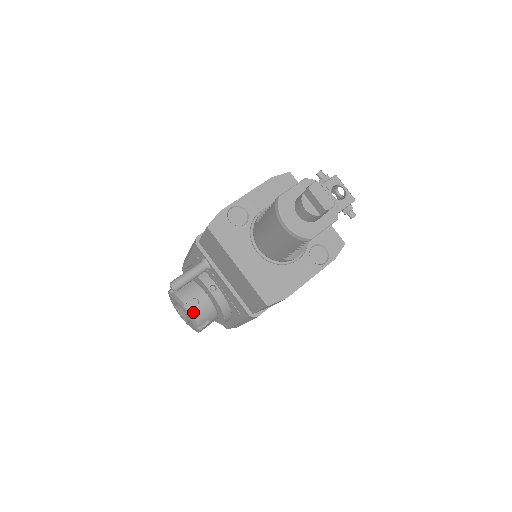
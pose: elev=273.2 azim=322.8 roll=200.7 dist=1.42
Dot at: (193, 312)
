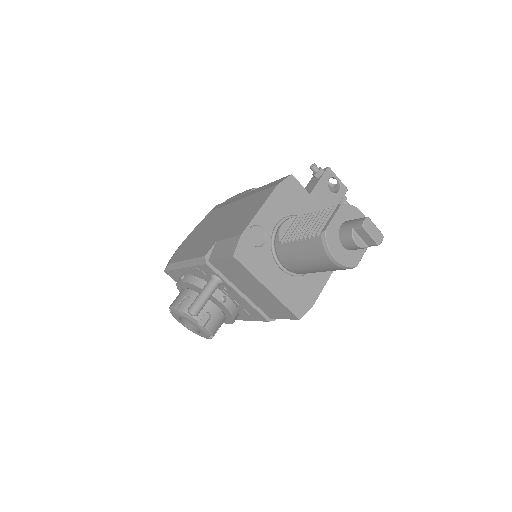
Dot at: (208, 327)
